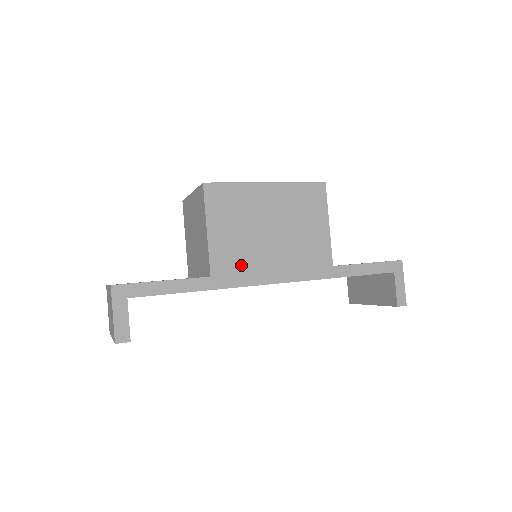
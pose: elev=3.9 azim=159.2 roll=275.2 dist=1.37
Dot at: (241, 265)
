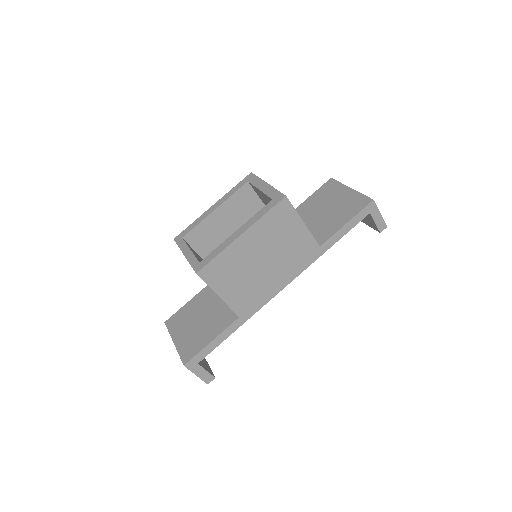
Dot at: (255, 296)
